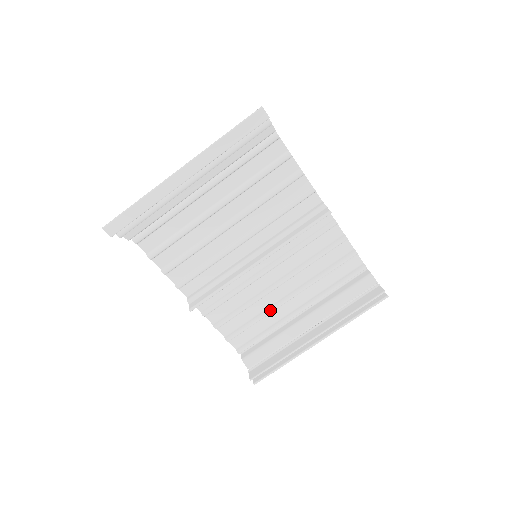
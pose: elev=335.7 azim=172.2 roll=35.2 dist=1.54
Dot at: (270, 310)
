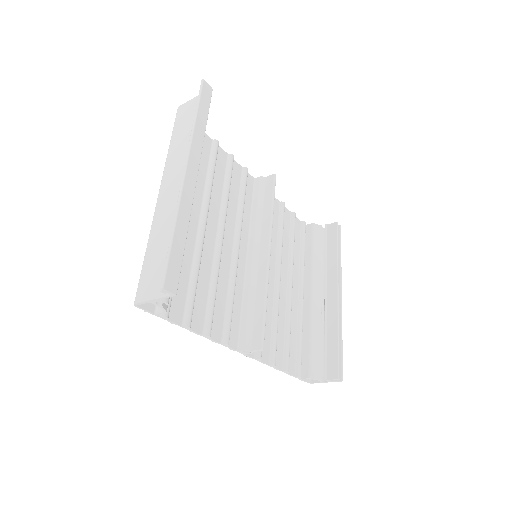
Dot at: (290, 309)
